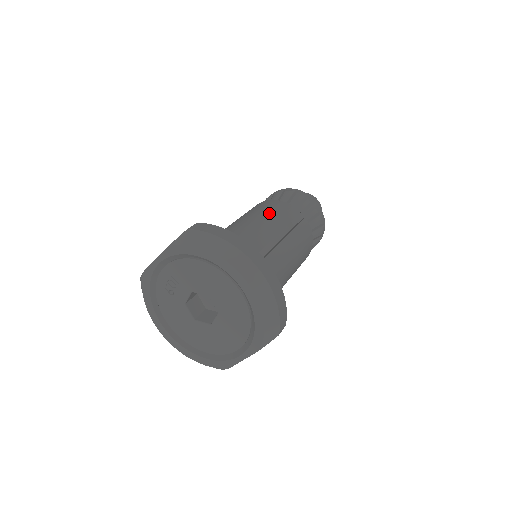
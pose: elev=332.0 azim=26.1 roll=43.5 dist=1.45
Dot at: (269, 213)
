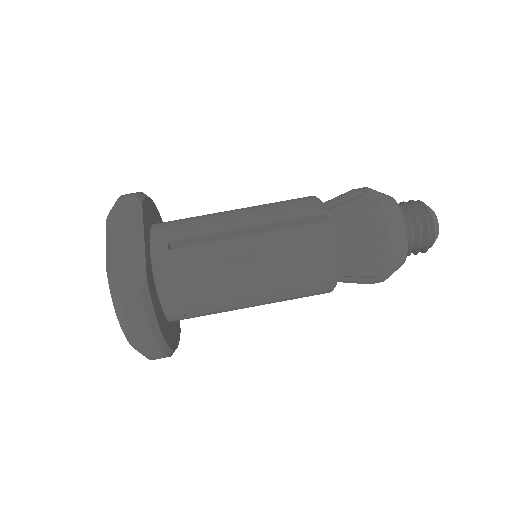
Dot at: (286, 275)
